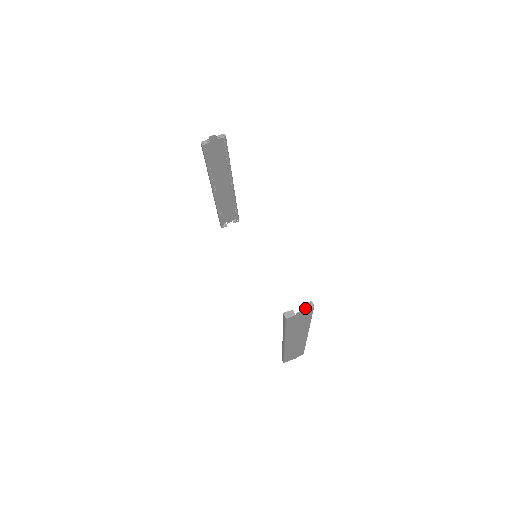
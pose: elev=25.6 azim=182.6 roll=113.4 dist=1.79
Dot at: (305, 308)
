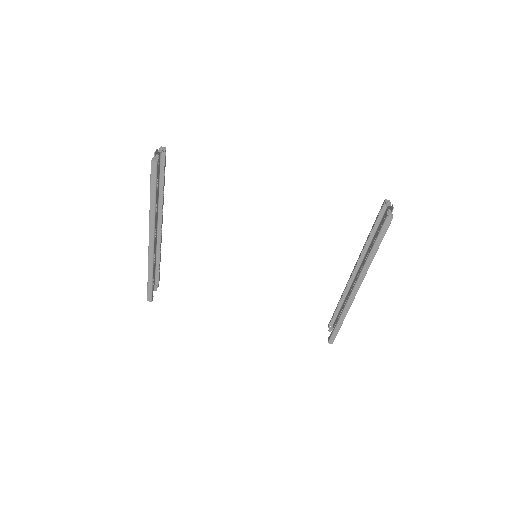
Dot at: (389, 205)
